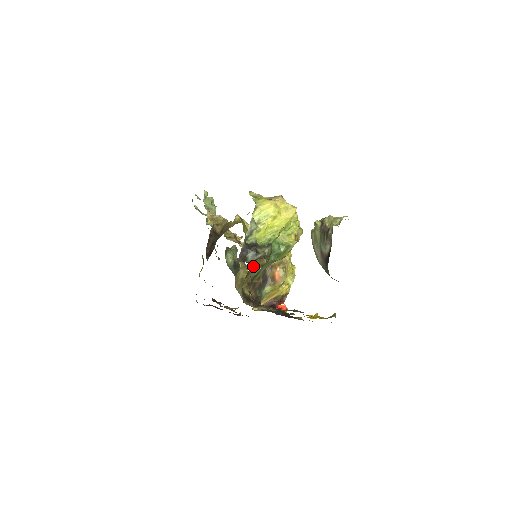
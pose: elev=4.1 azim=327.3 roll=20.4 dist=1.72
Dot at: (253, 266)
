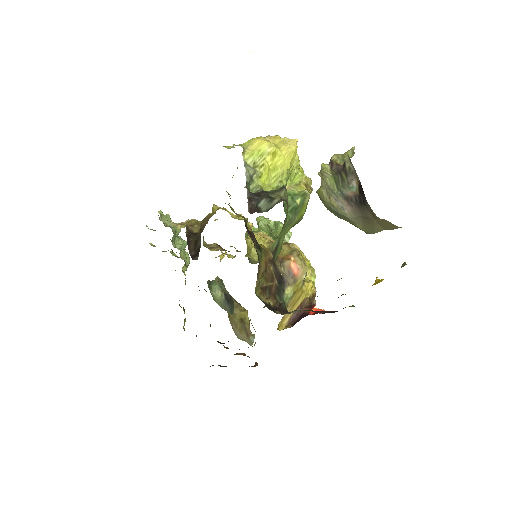
Dot at: (260, 260)
